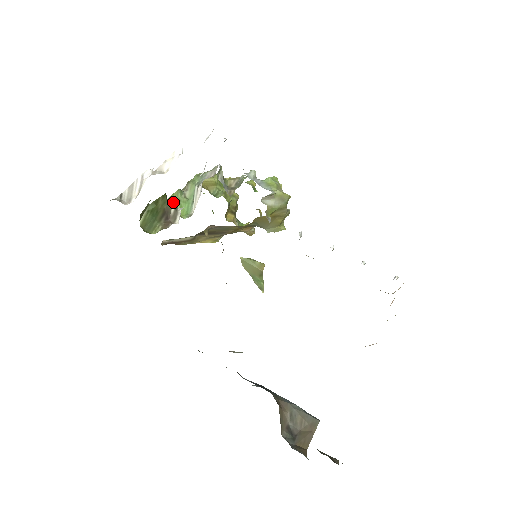
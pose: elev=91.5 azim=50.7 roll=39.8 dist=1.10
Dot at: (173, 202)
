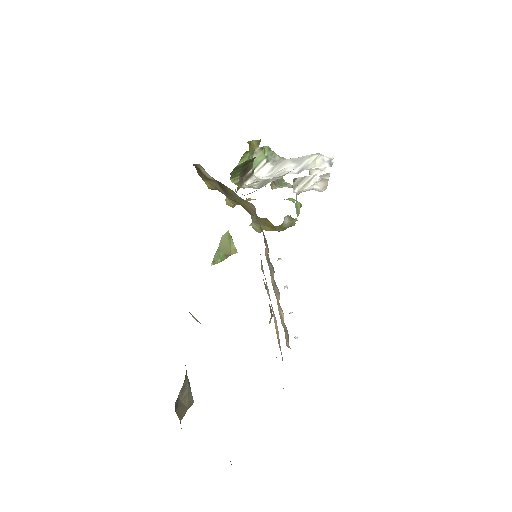
Dot at: (246, 156)
